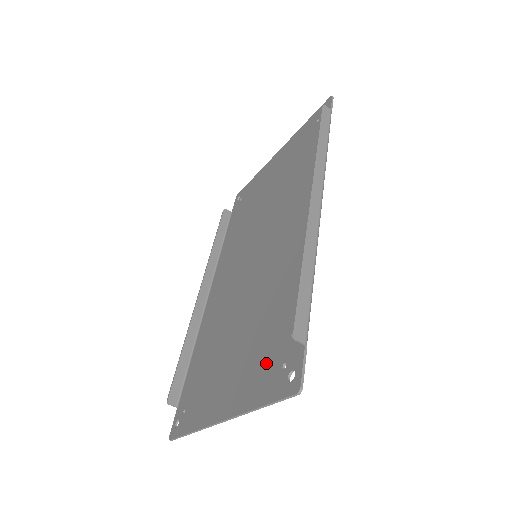
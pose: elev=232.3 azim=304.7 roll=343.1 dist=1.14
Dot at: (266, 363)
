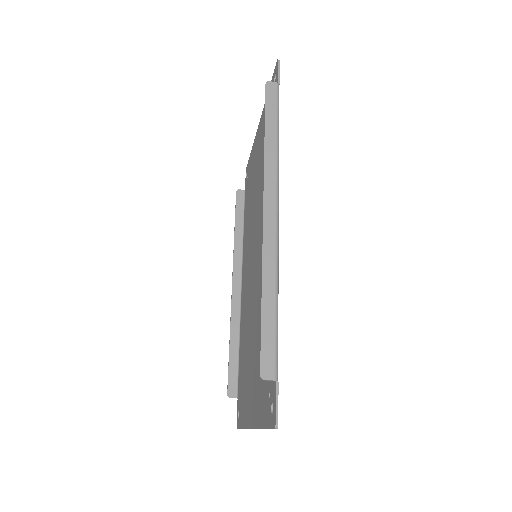
Dot at: (263, 385)
